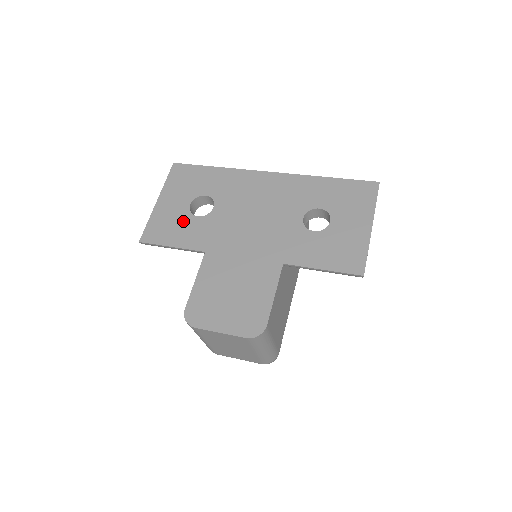
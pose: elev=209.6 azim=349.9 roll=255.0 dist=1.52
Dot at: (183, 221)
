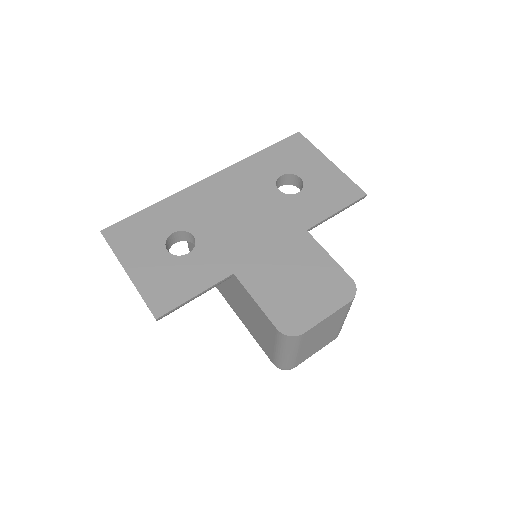
Dot at: (179, 268)
